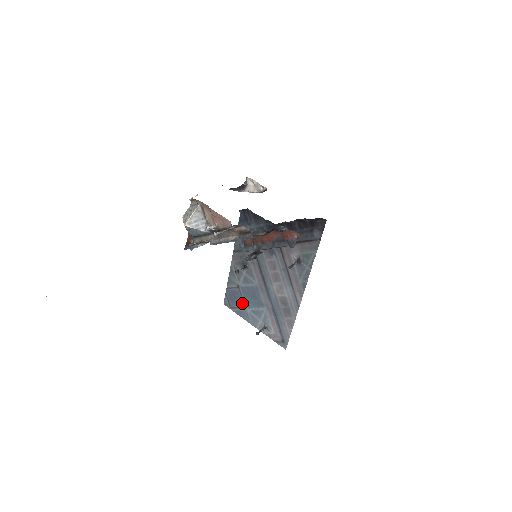
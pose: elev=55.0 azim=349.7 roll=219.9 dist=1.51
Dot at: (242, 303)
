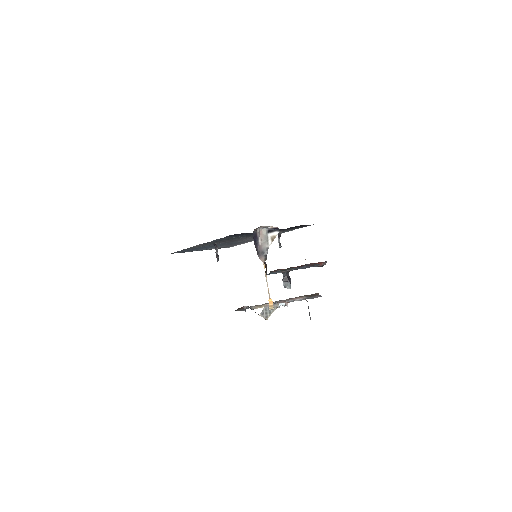
Dot at: occluded
